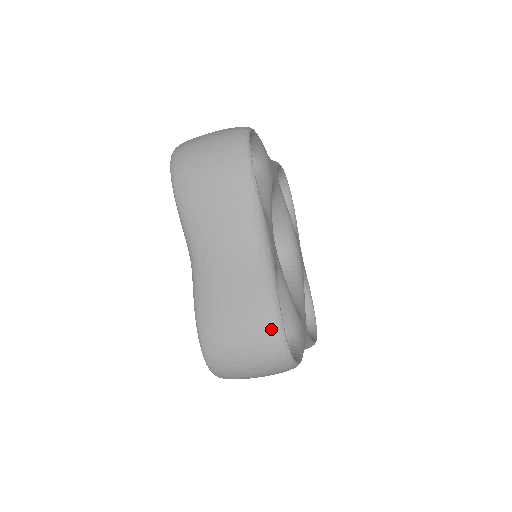
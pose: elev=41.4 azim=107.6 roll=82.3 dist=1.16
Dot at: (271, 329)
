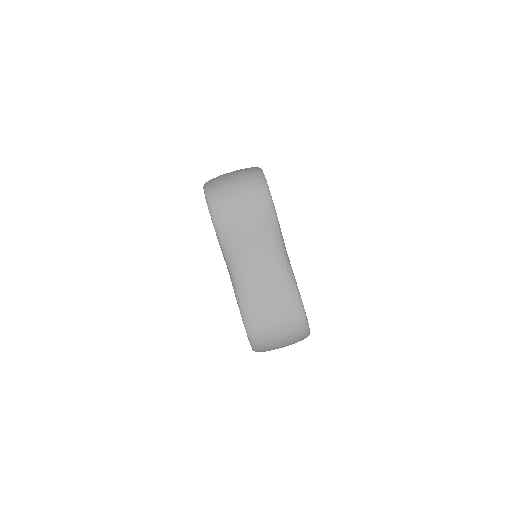
Dot at: (253, 167)
